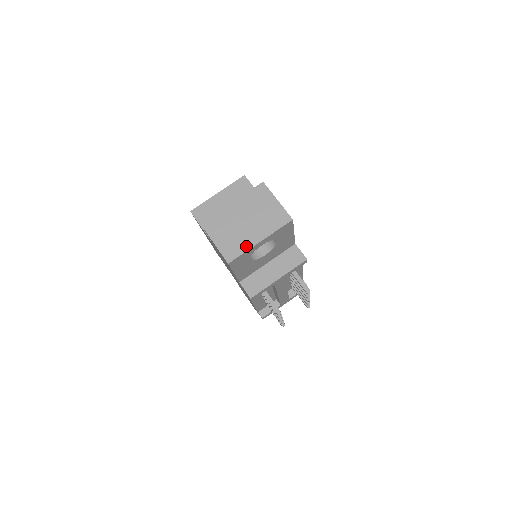
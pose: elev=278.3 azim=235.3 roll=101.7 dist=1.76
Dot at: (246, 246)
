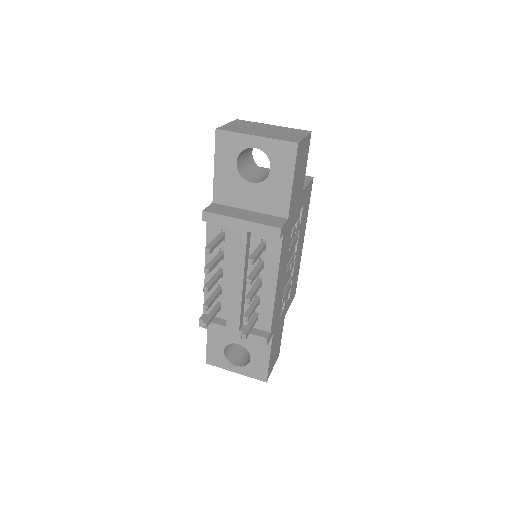
Dot at: (243, 132)
